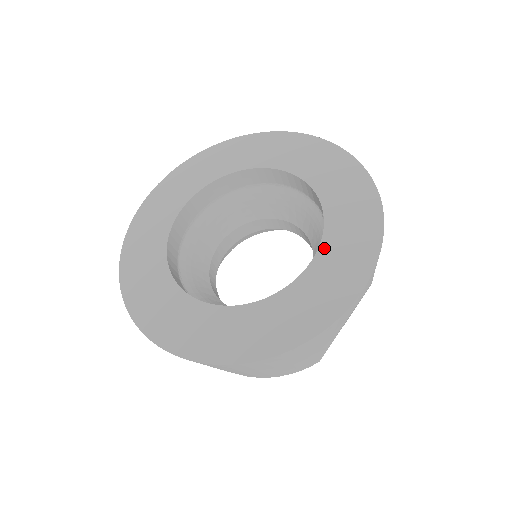
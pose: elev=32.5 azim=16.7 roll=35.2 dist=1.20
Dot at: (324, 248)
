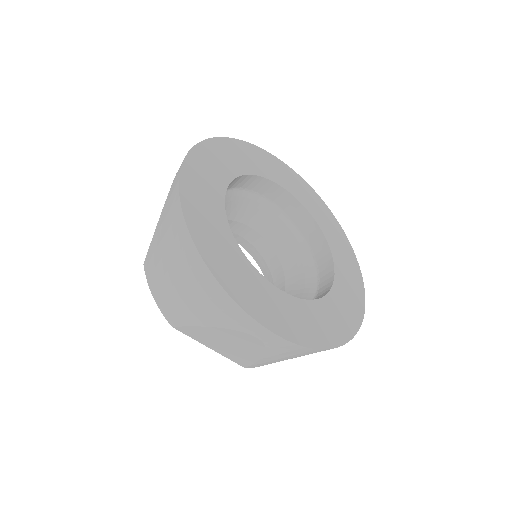
Dot at: (336, 261)
